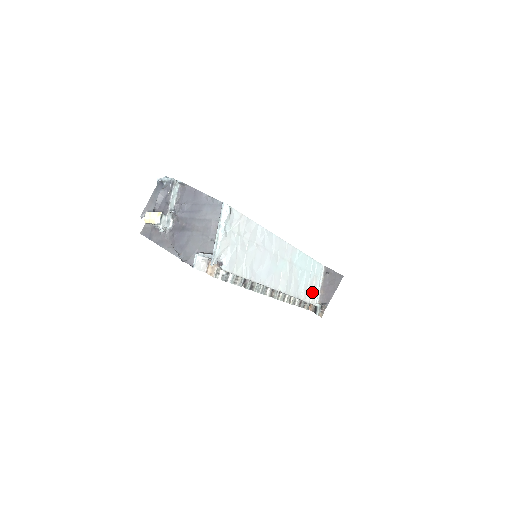
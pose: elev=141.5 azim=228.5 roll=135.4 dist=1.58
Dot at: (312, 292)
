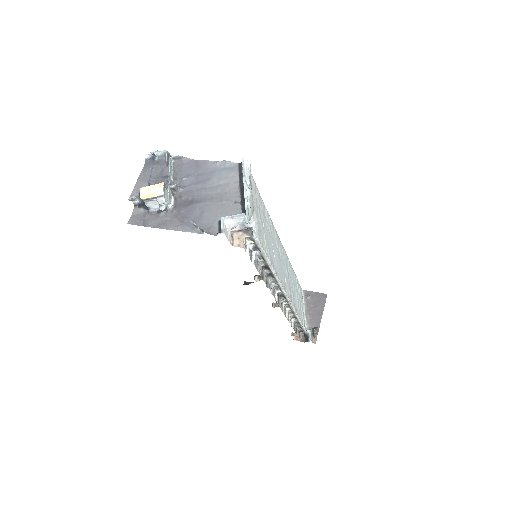
Dot at: (302, 314)
